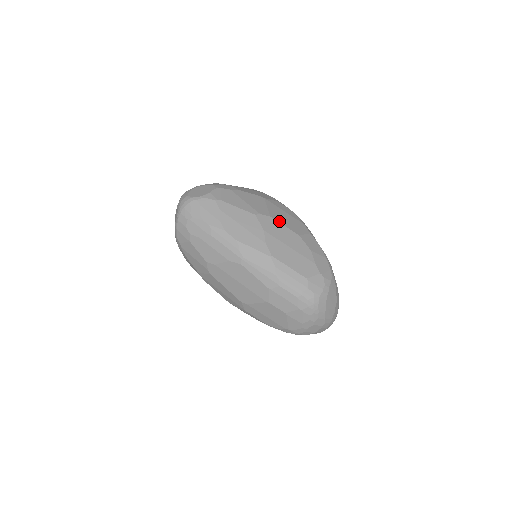
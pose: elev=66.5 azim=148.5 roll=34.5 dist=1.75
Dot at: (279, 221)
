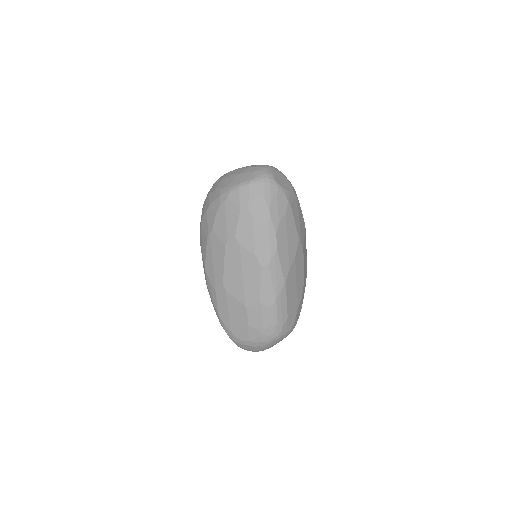
Dot at: occluded
